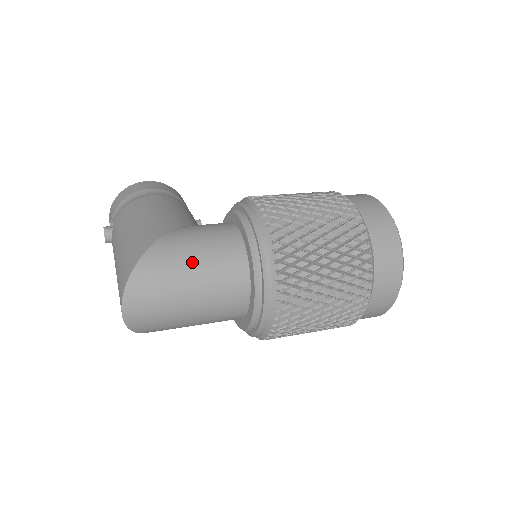
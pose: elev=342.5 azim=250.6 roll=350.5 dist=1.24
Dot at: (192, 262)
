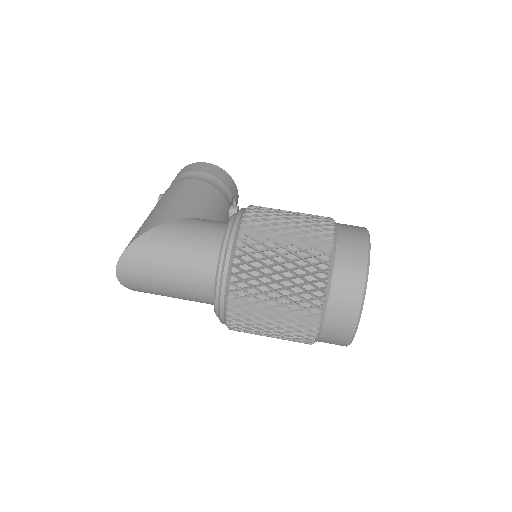
Dot at: (173, 252)
